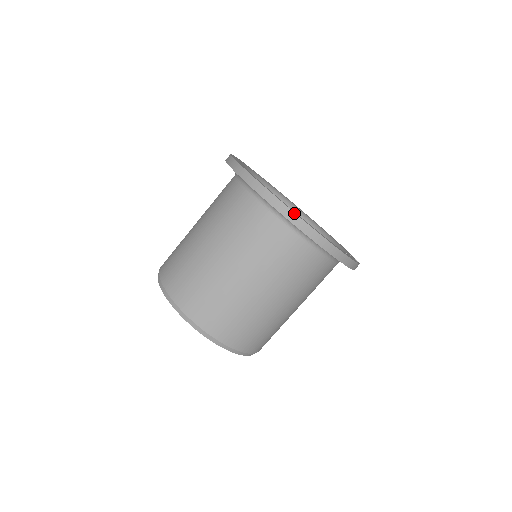
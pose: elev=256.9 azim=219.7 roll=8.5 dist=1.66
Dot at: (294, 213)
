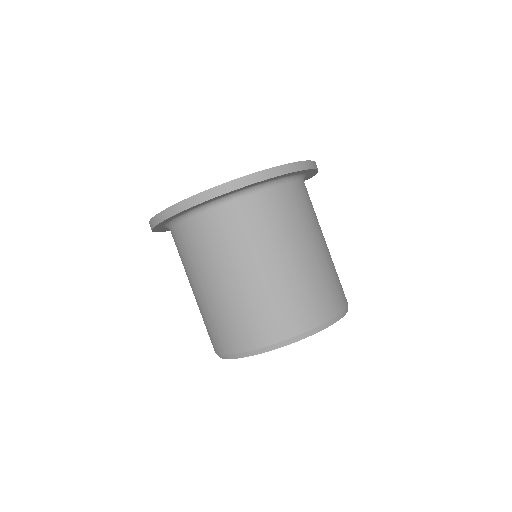
Dot at: (269, 169)
